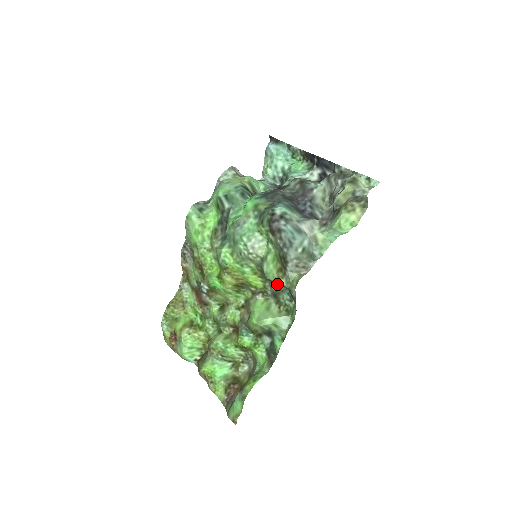
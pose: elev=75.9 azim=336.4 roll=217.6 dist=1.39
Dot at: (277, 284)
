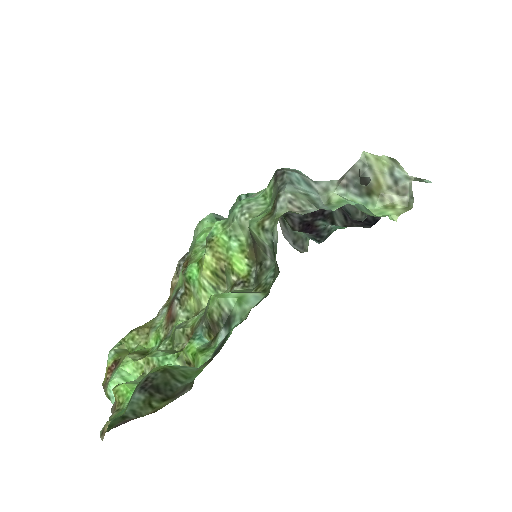
Dot at: (264, 260)
